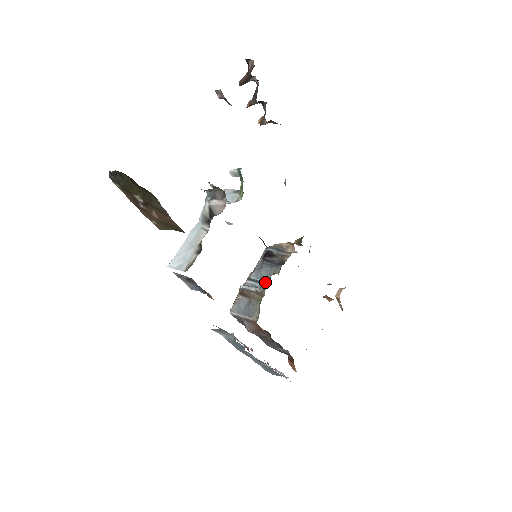
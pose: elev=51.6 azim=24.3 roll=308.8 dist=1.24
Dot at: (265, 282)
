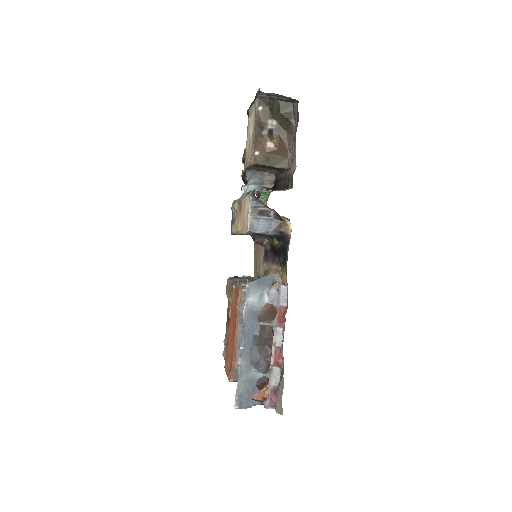
Dot at: occluded
